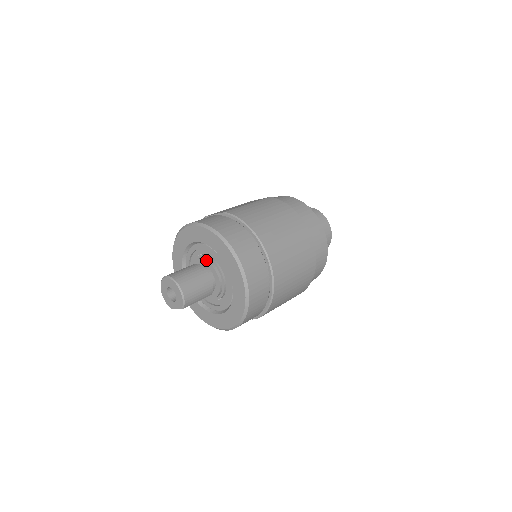
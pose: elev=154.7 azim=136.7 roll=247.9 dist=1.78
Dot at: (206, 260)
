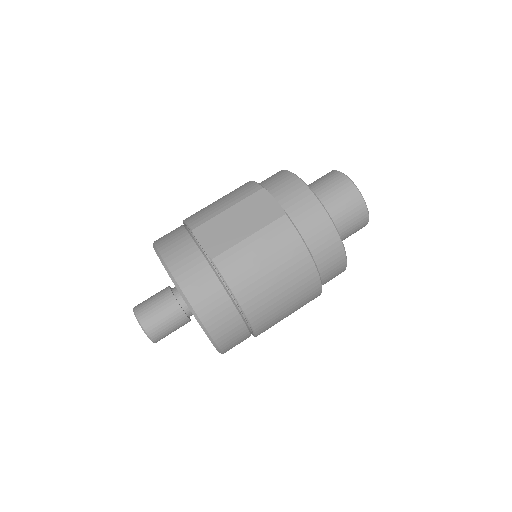
Dot at: occluded
